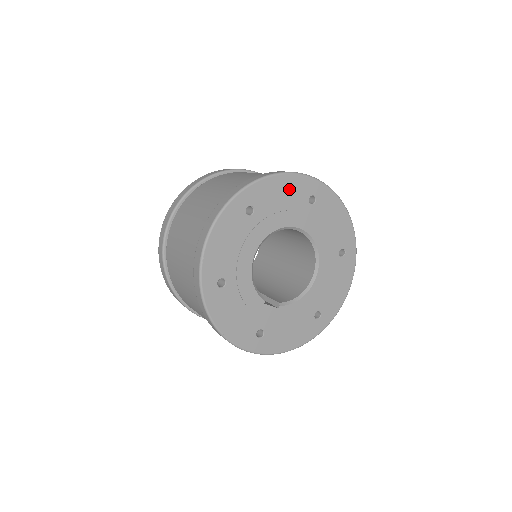
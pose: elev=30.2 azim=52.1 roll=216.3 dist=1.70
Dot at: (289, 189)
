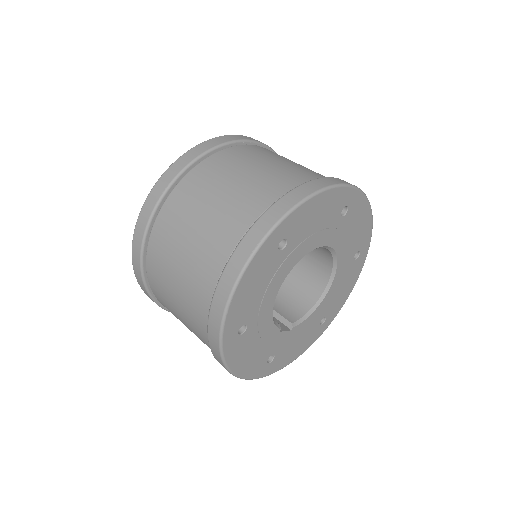
Dot at: (325, 207)
